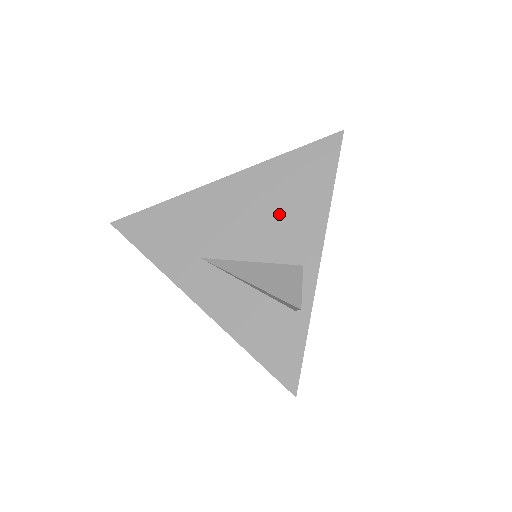
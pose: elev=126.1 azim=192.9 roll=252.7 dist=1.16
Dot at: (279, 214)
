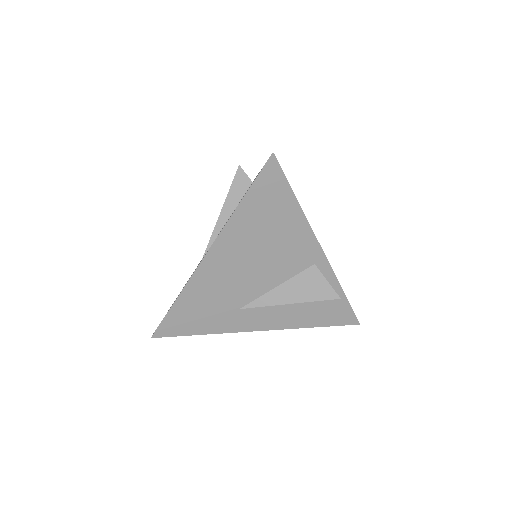
Dot at: (271, 247)
